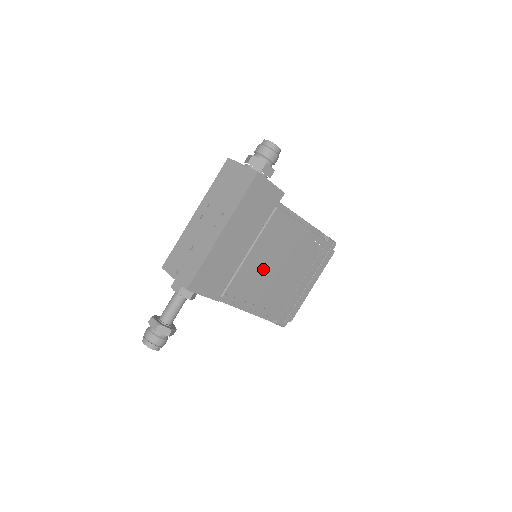
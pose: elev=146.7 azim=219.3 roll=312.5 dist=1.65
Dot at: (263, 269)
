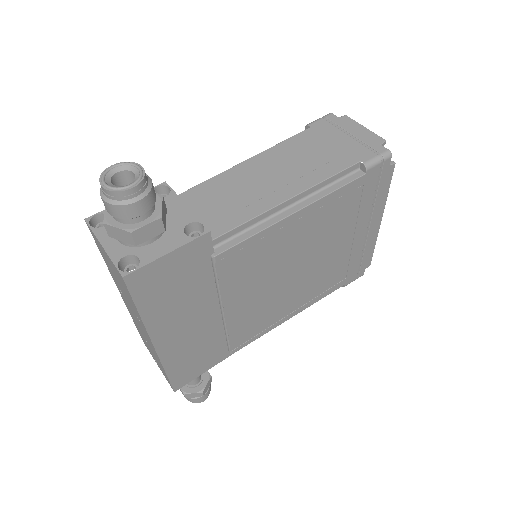
Dot at: (267, 295)
